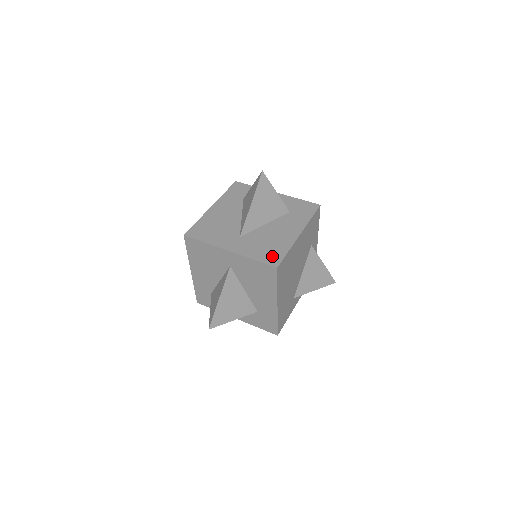
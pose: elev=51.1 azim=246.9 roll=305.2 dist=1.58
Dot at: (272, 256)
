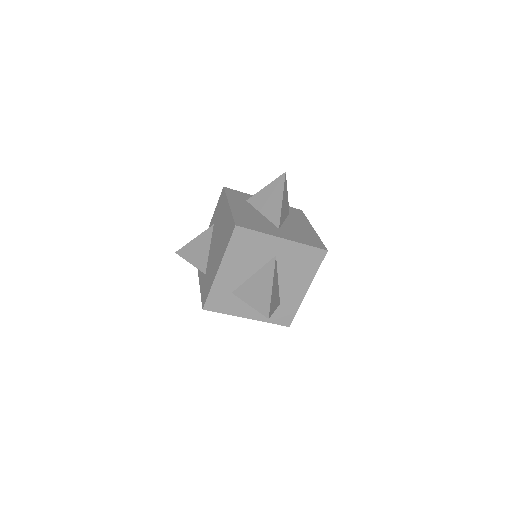
Dot at: (316, 243)
